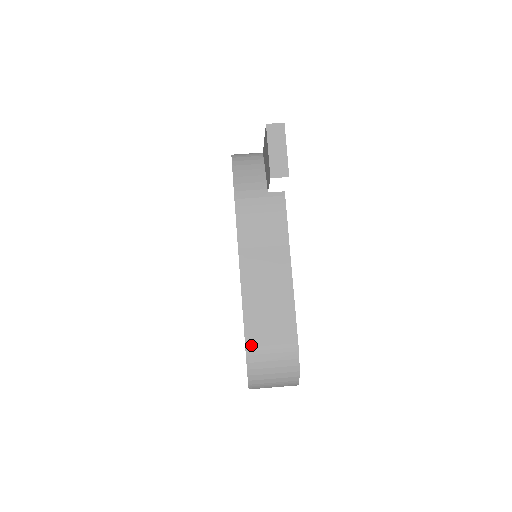
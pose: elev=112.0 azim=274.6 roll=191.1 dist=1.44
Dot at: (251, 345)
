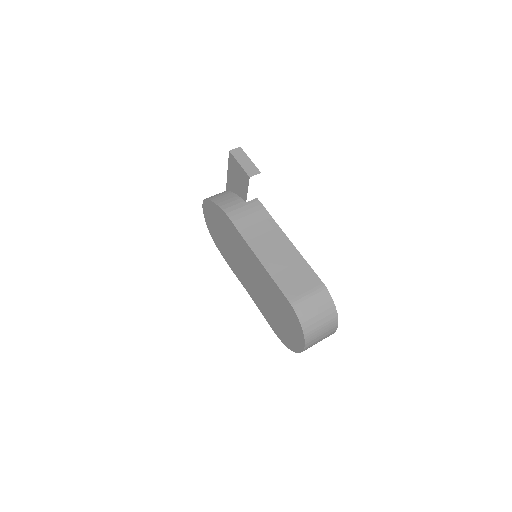
Dot at: (292, 298)
